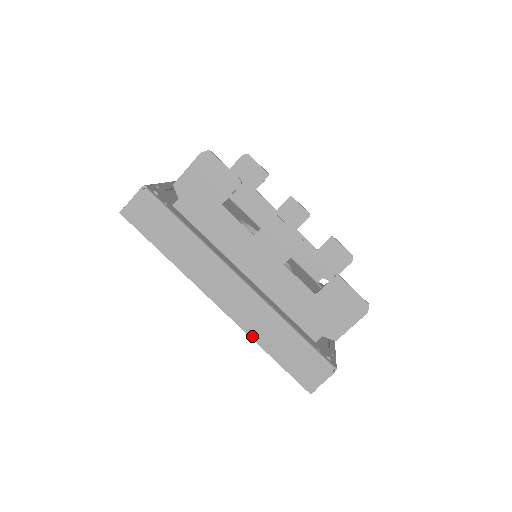
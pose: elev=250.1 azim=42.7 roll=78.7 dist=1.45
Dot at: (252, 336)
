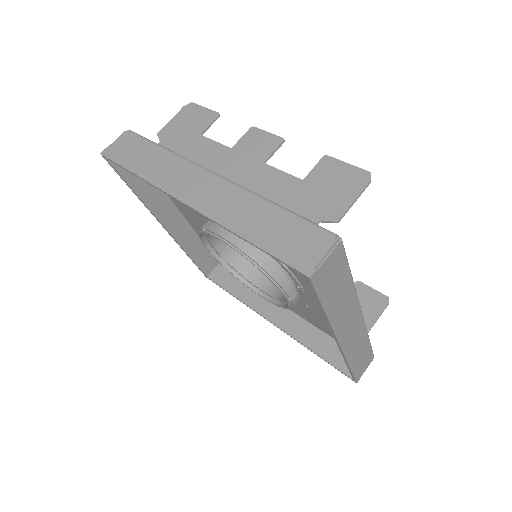
Dot at: (225, 225)
